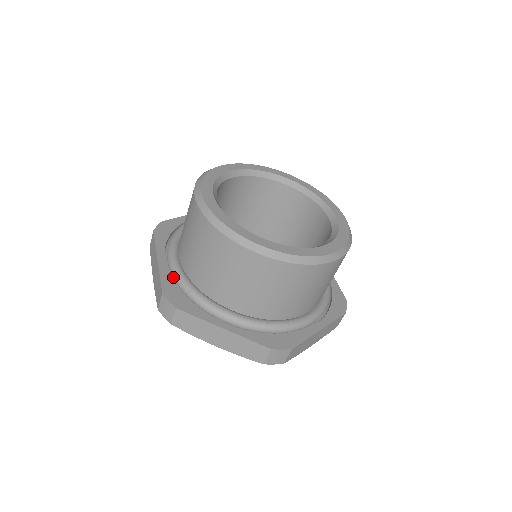
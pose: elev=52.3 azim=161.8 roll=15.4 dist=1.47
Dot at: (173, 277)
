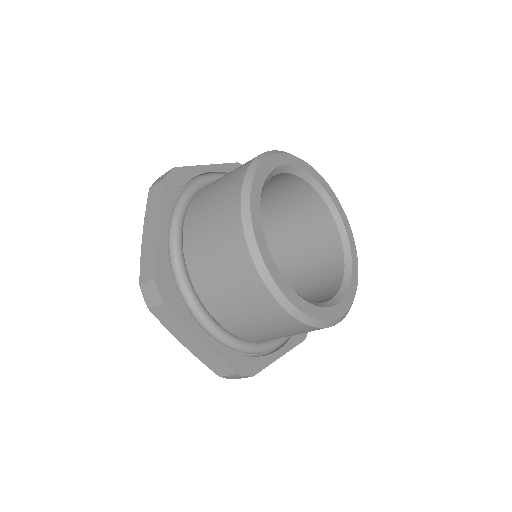
Dot at: occluded
